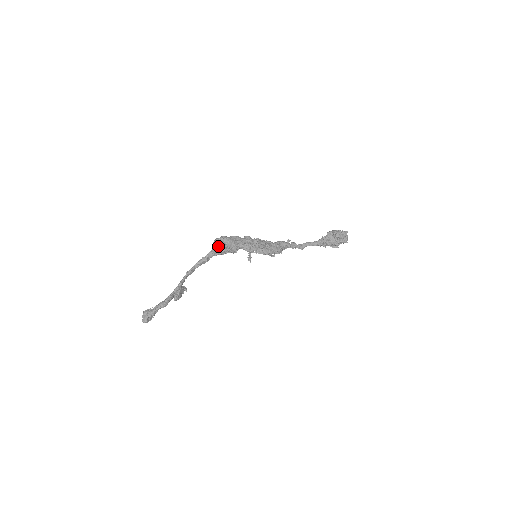
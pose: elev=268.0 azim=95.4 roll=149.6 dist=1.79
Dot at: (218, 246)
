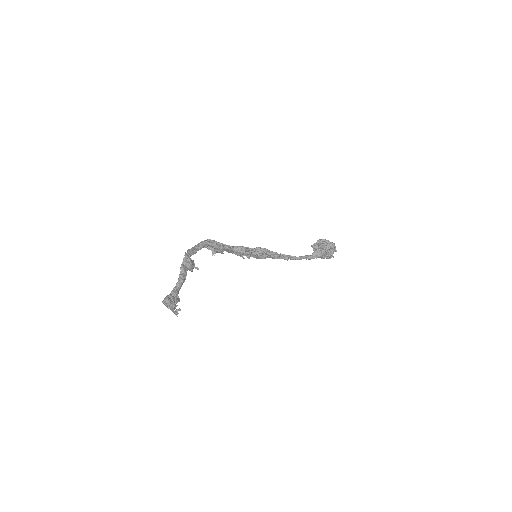
Dot at: occluded
